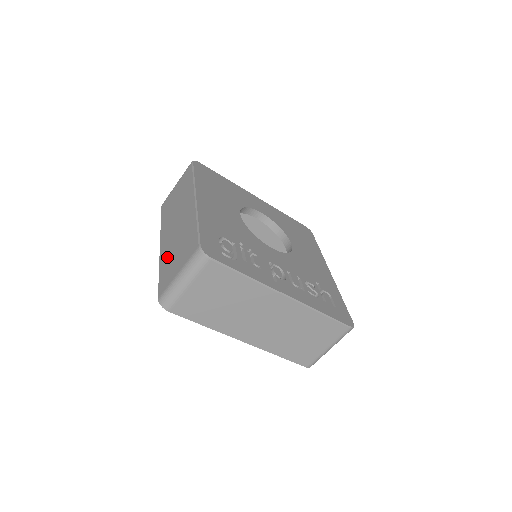
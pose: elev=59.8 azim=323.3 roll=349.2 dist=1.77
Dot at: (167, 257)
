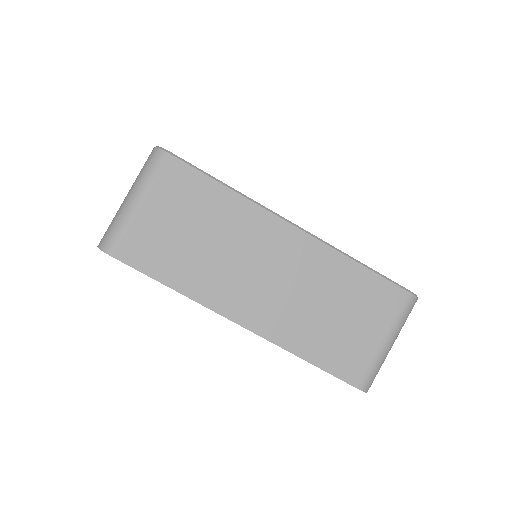
Dot at: occluded
